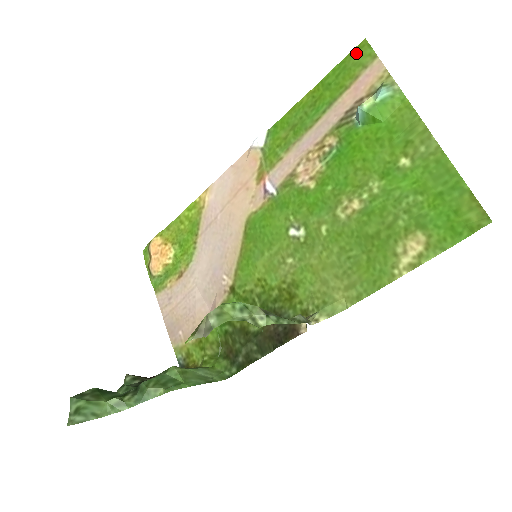
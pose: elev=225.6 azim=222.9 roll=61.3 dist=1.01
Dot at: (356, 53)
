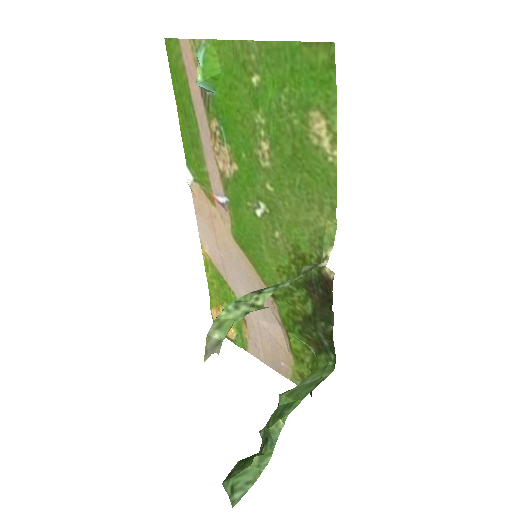
Dot at: (170, 54)
